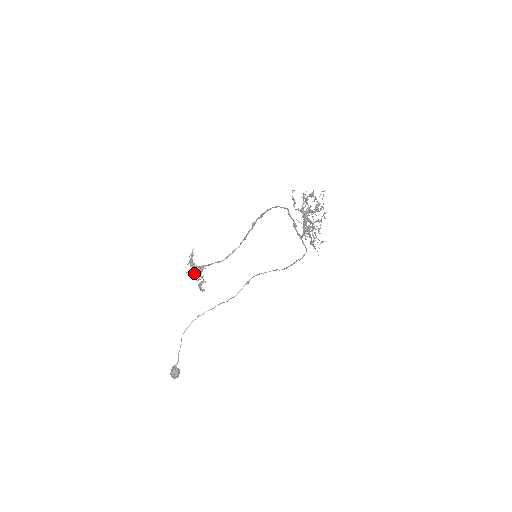
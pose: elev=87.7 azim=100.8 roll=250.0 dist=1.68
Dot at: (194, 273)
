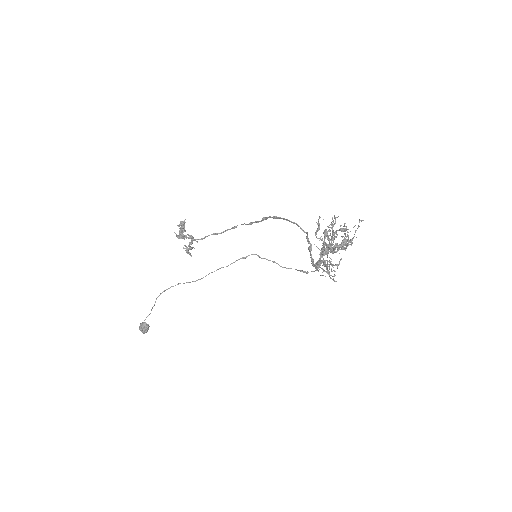
Dot at: (183, 238)
